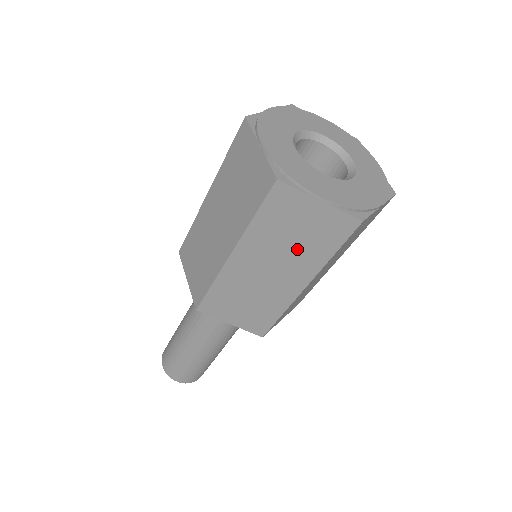
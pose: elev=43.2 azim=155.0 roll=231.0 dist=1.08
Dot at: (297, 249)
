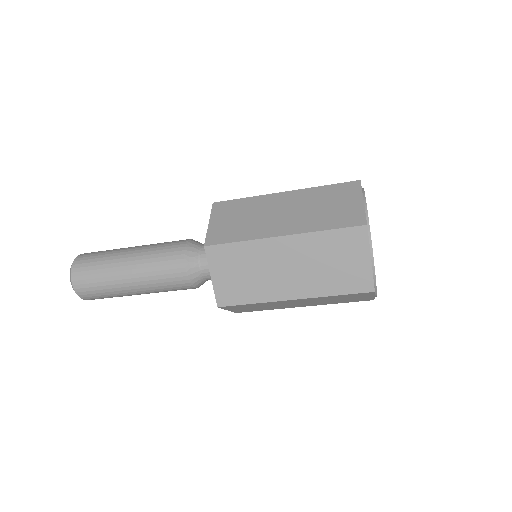
Dot at: (330, 301)
